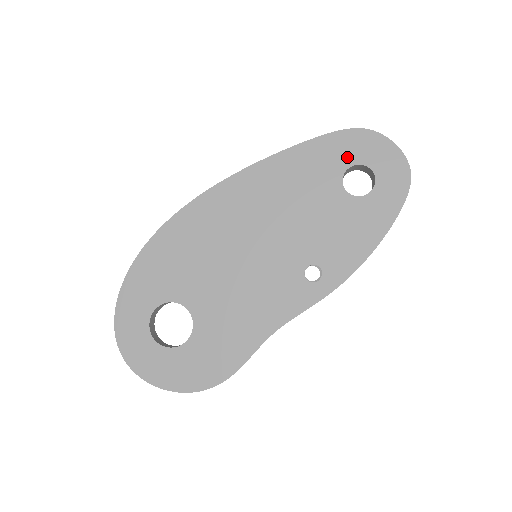
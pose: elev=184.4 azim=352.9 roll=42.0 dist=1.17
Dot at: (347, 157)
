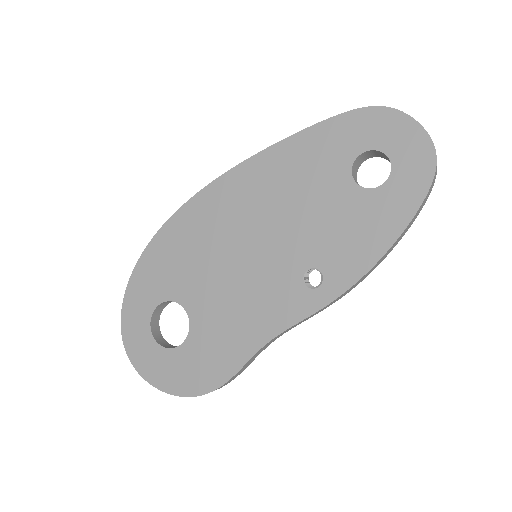
Dot at: (358, 142)
